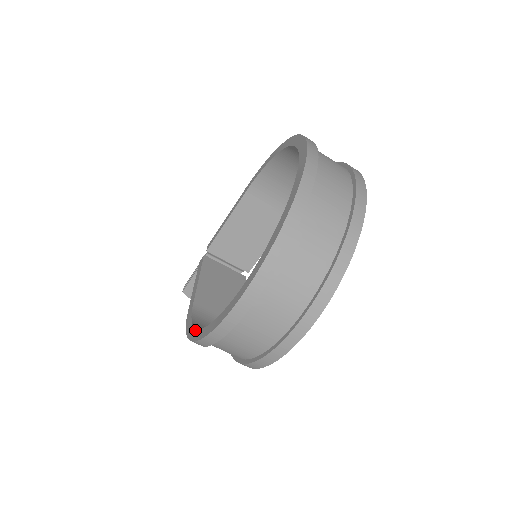
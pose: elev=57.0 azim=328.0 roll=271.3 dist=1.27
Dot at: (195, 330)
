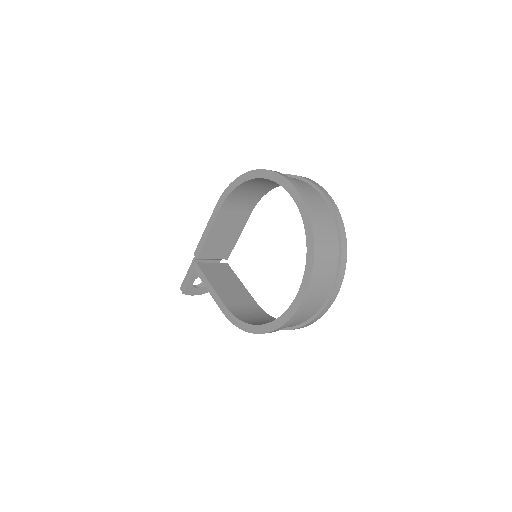
Dot at: (254, 326)
